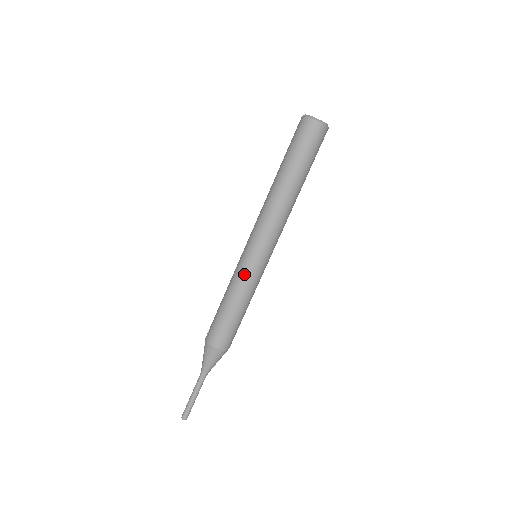
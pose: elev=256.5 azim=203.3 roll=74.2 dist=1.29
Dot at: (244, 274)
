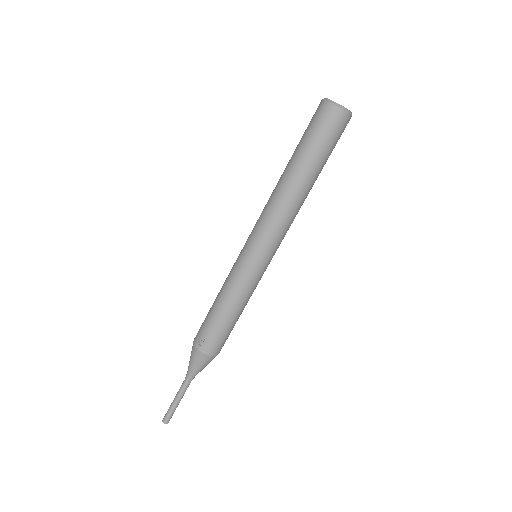
Dot at: (250, 281)
